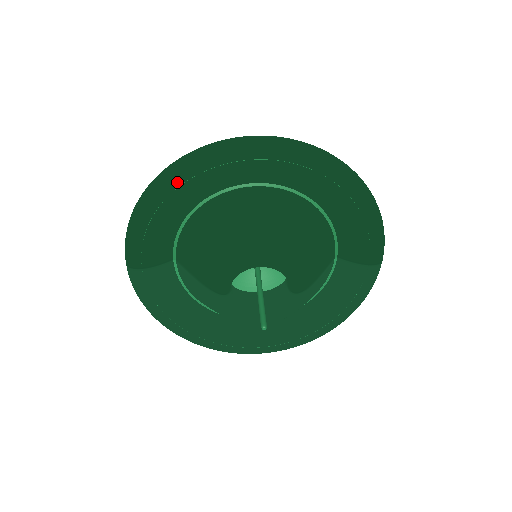
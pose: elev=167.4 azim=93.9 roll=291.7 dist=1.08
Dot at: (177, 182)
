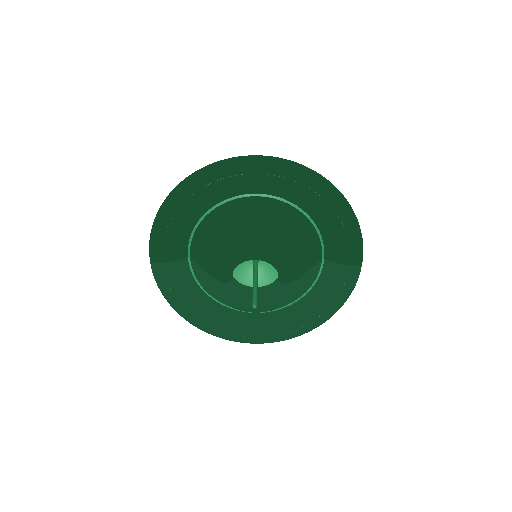
Dot at: (191, 191)
